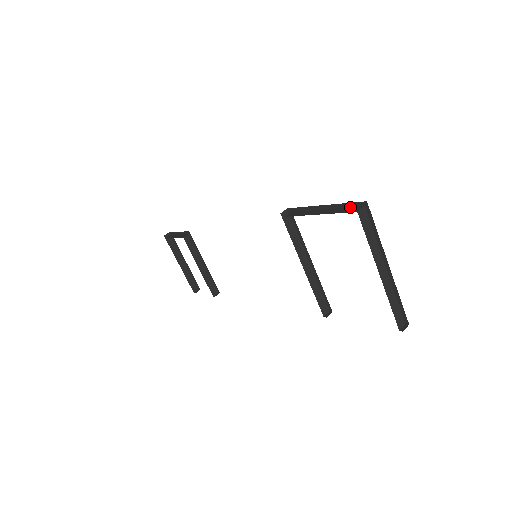
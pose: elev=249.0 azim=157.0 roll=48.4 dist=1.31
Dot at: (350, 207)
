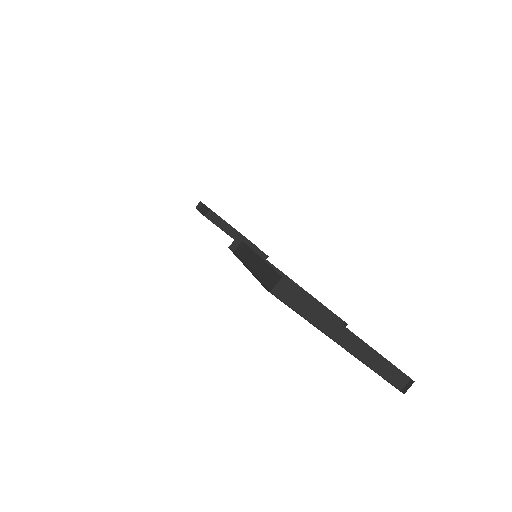
Dot at: (272, 270)
